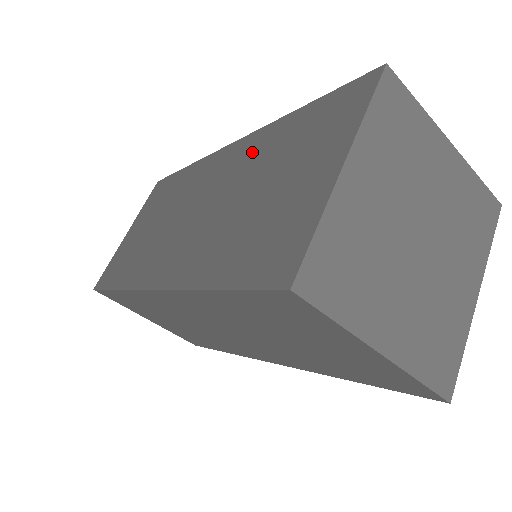
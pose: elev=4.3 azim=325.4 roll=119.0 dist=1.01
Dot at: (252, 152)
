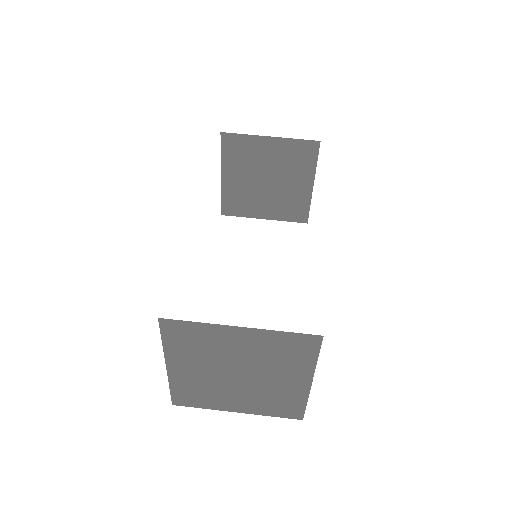
Dot at: occluded
